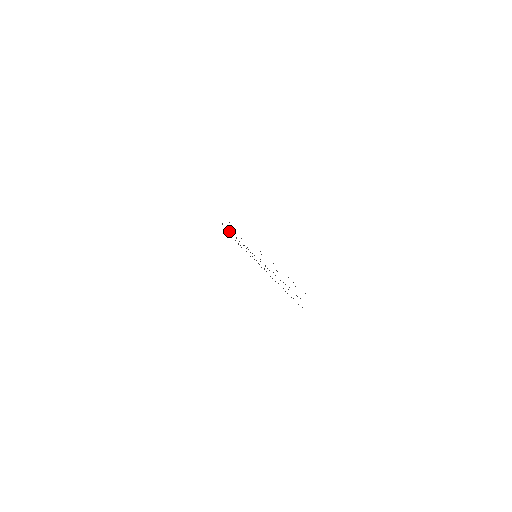
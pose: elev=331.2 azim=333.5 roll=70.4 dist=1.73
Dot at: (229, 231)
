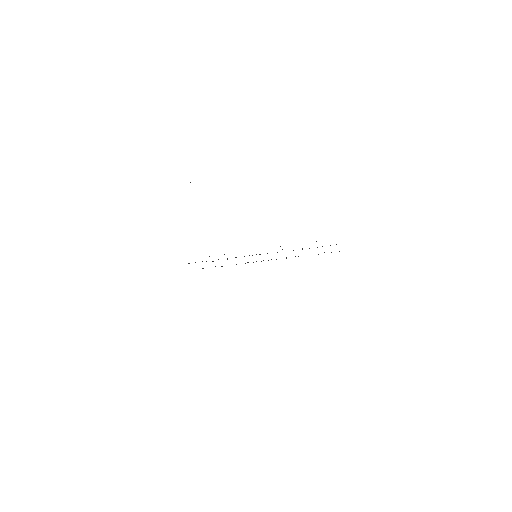
Dot at: occluded
